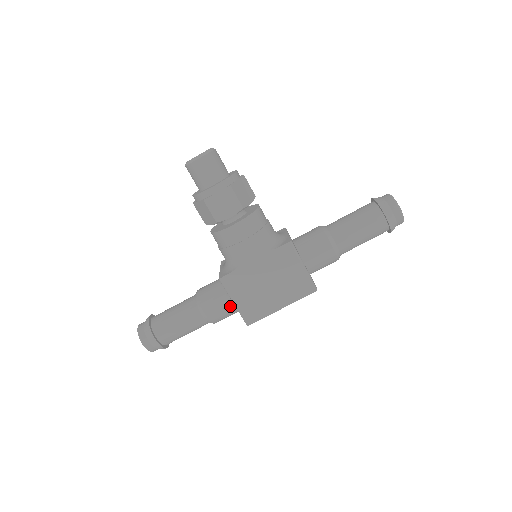
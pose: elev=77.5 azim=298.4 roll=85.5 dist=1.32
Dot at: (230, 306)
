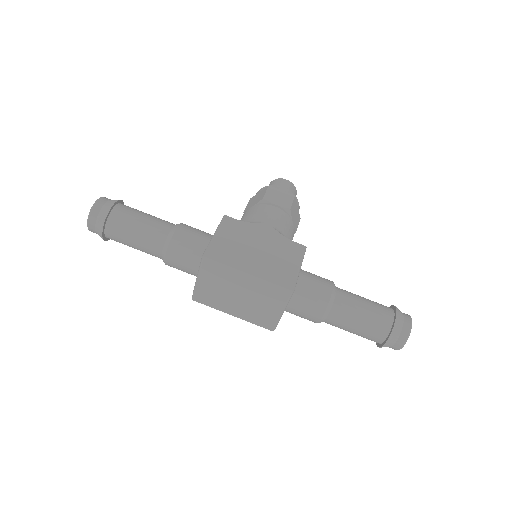
Dot at: (203, 243)
